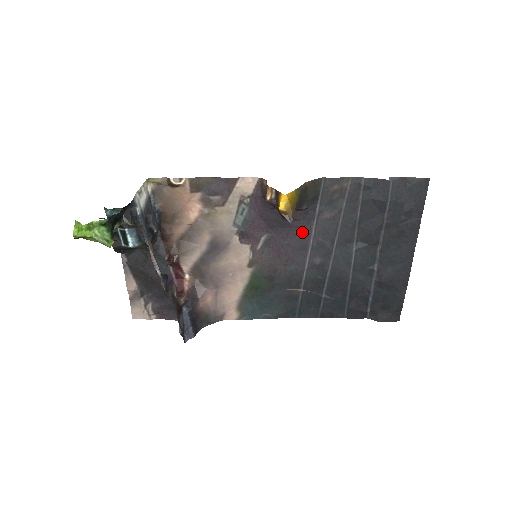
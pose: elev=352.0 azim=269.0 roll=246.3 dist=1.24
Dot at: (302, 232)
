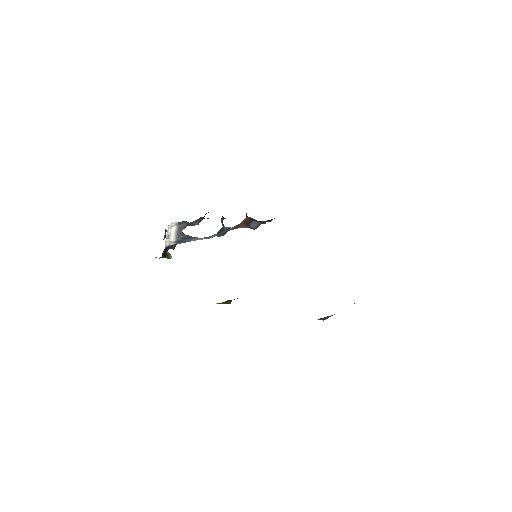
Dot at: occluded
